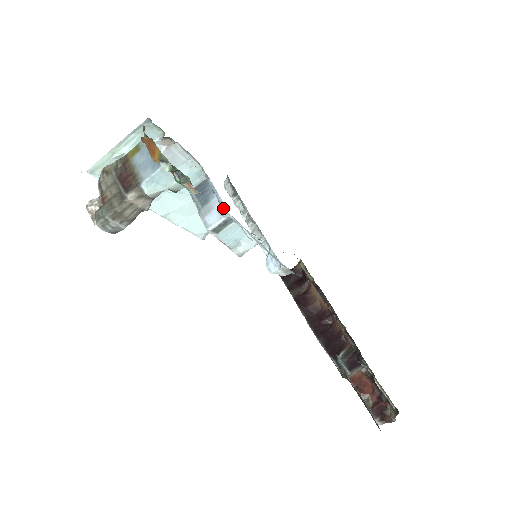
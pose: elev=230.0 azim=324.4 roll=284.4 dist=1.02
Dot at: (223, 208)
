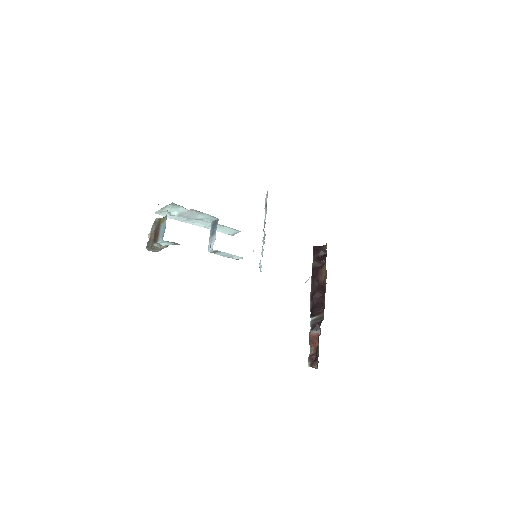
Dot at: occluded
